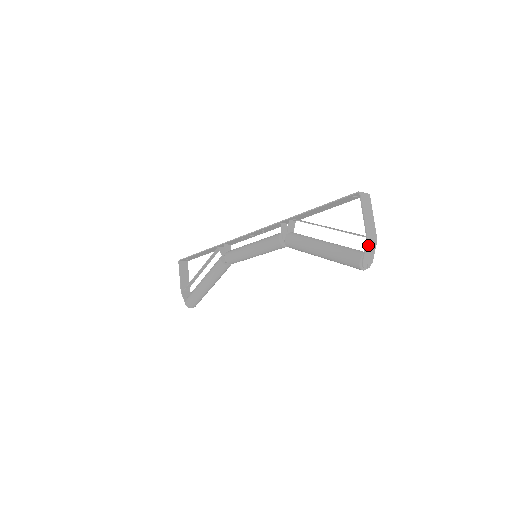
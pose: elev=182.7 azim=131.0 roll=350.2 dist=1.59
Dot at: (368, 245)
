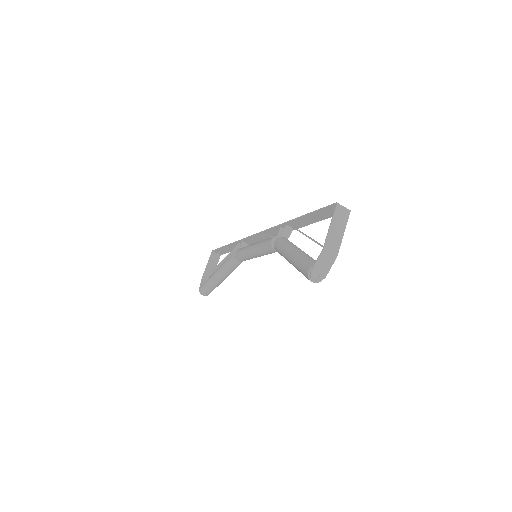
Dot at: (323, 256)
